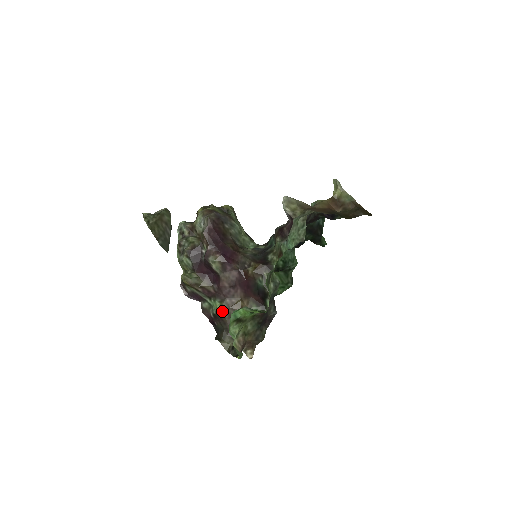
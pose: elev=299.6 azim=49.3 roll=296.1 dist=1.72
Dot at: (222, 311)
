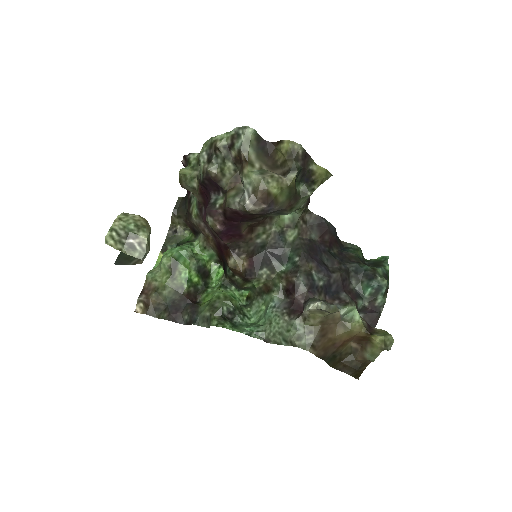
Dot at: (192, 217)
